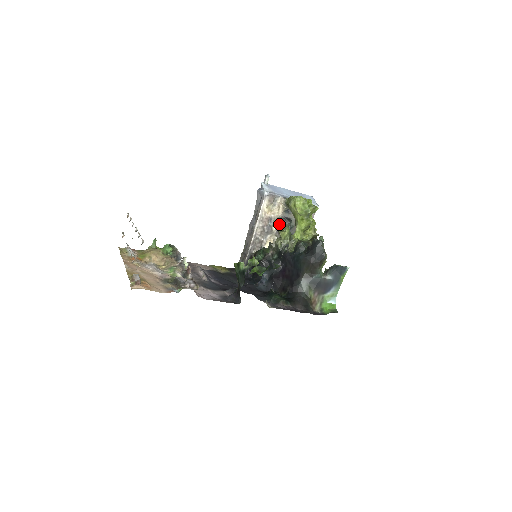
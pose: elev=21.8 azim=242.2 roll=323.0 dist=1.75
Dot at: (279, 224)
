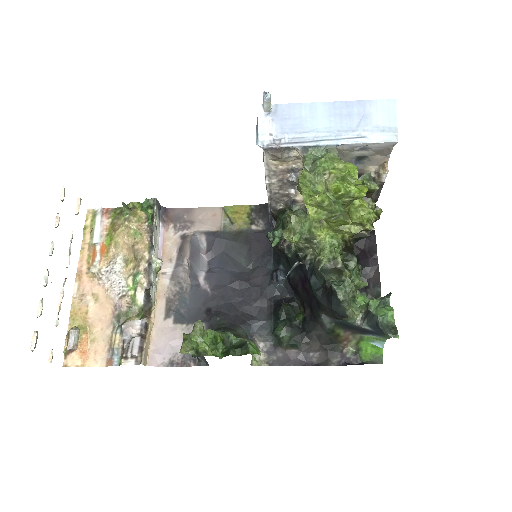
Dot at: (287, 214)
